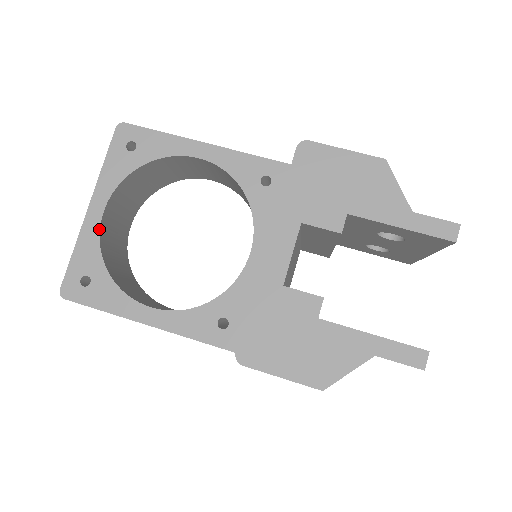
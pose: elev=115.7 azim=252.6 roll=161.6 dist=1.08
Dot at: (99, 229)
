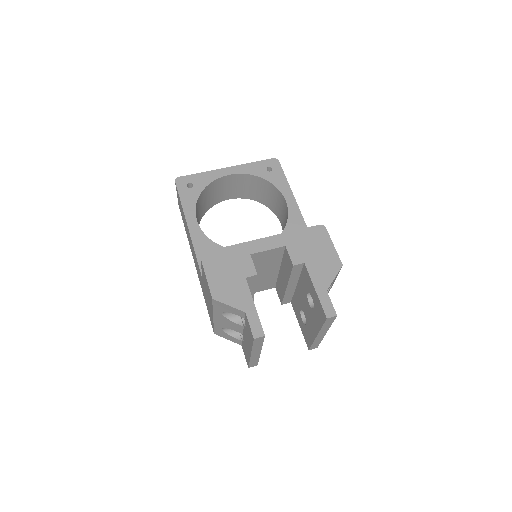
Dot at: (220, 177)
